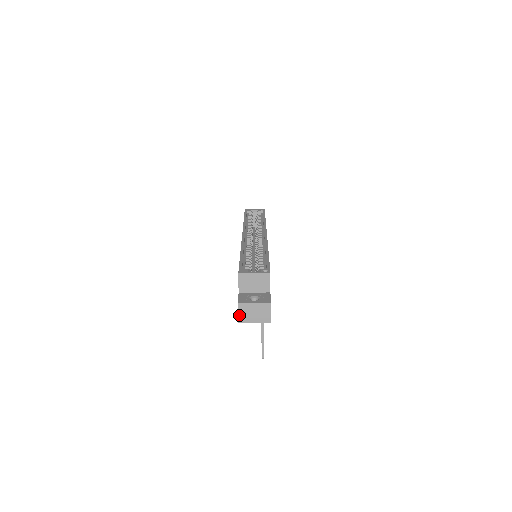
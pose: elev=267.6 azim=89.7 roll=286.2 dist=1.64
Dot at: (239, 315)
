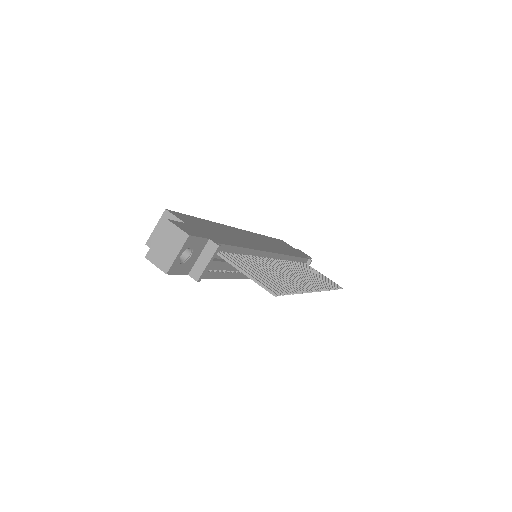
Dot at: (158, 266)
